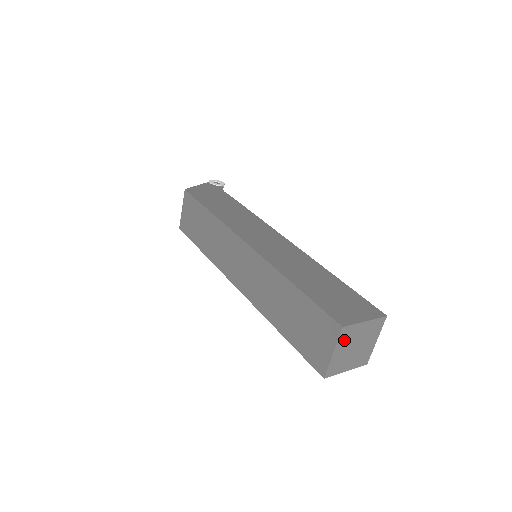
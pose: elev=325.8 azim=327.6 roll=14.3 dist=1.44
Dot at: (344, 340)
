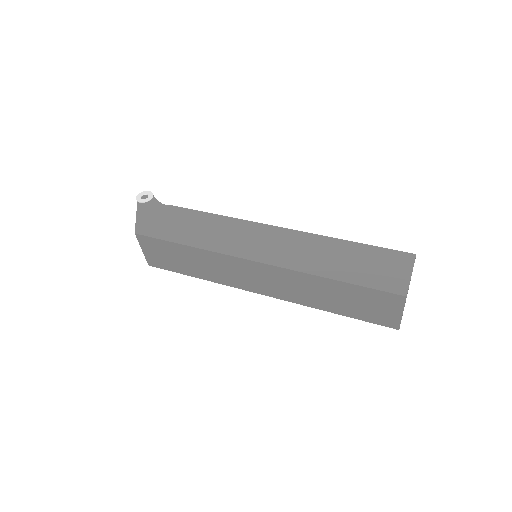
Dot at: occluded
